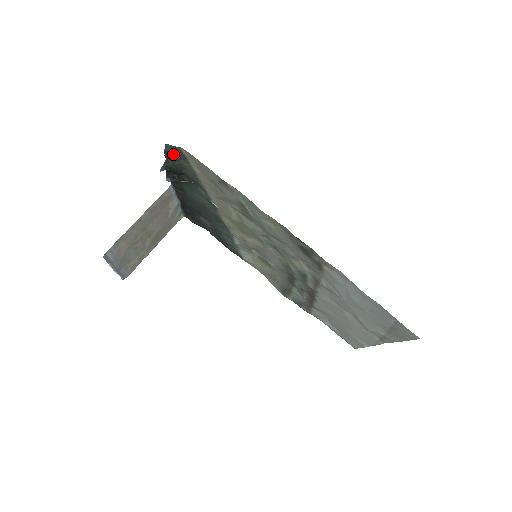
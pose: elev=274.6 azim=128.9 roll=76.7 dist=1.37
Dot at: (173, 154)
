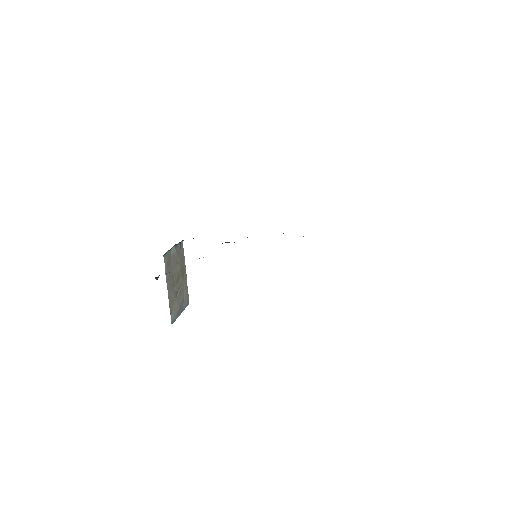
Dot at: occluded
